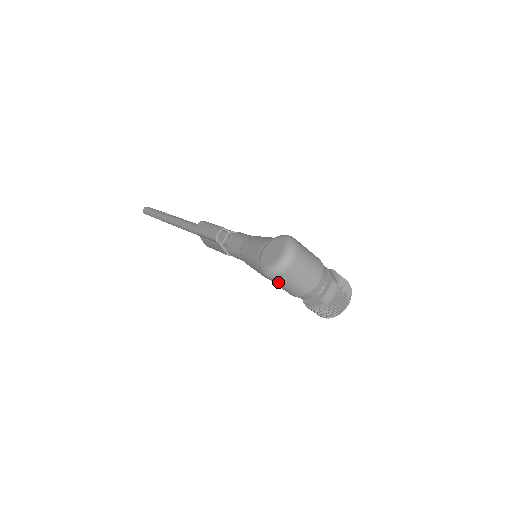
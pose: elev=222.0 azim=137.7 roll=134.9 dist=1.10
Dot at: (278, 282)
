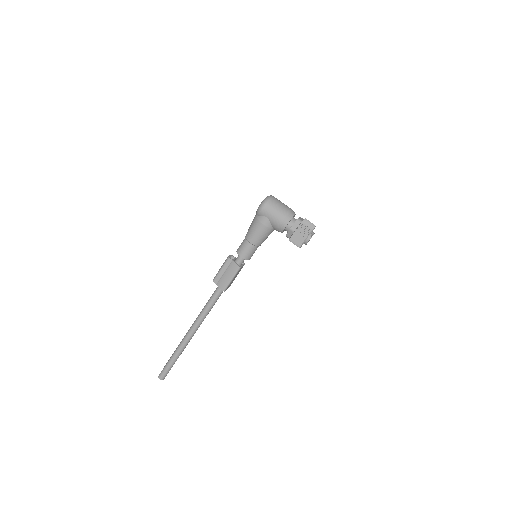
Dot at: (270, 208)
